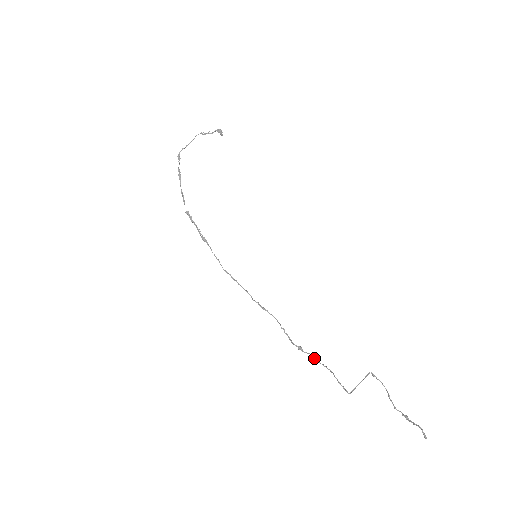
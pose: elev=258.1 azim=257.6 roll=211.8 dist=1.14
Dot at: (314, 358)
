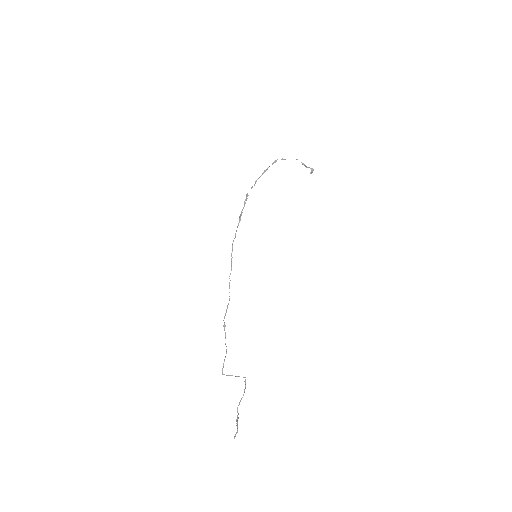
Dot at: occluded
